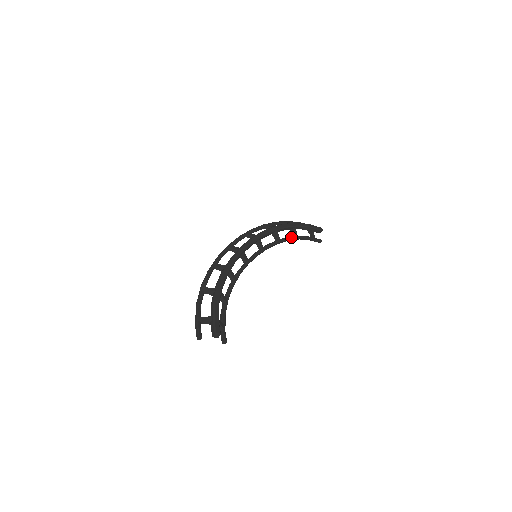
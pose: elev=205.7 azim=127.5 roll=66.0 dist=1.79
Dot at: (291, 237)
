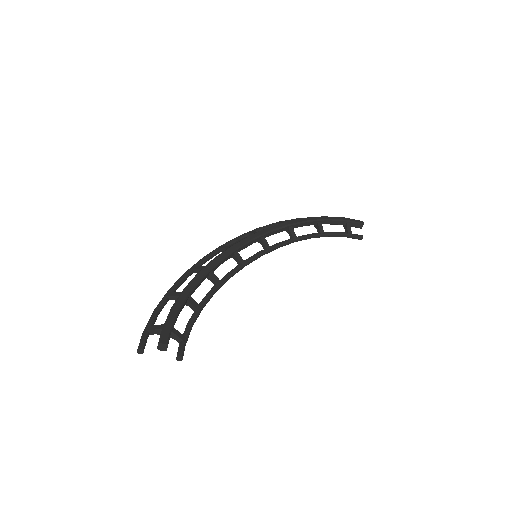
Dot at: (314, 233)
